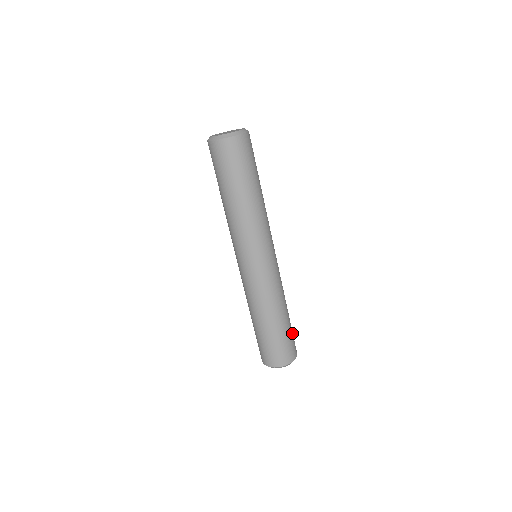
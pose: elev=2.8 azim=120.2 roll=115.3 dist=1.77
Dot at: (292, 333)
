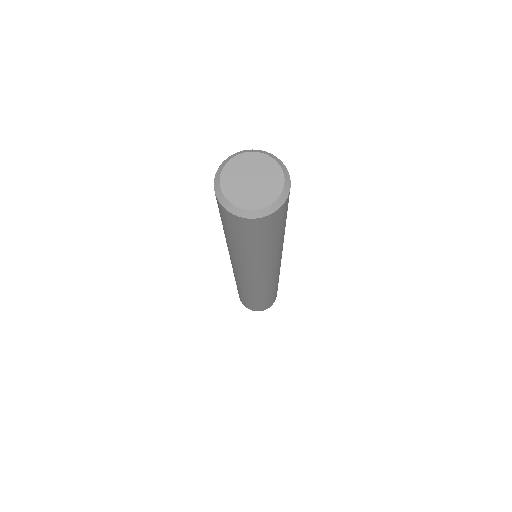
Dot at: occluded
